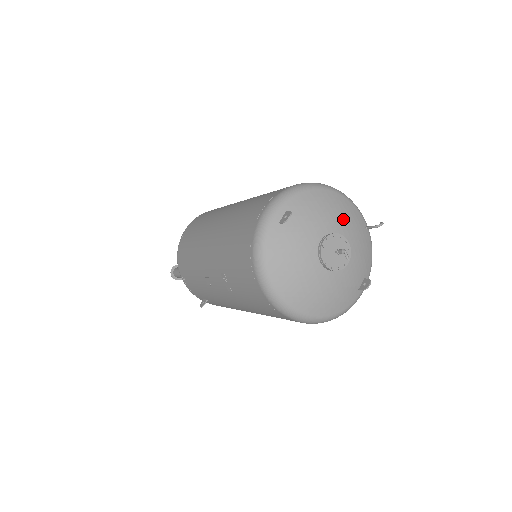
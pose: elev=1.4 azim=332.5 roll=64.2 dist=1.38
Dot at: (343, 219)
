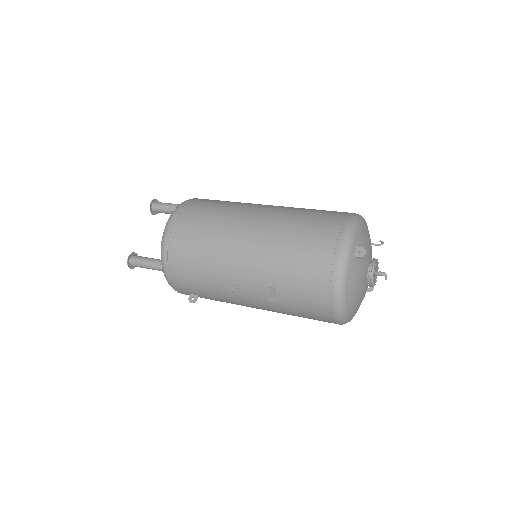
Dot at: occluded
